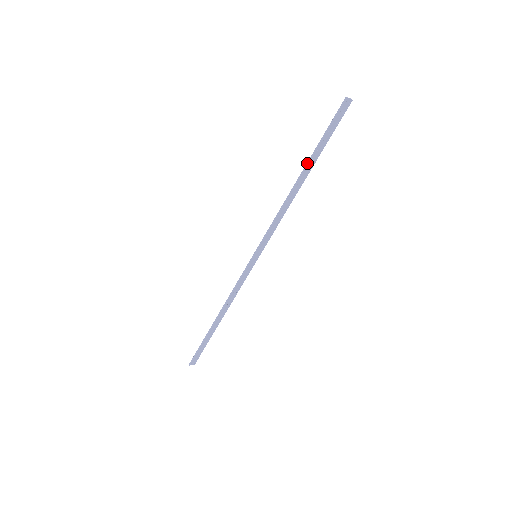
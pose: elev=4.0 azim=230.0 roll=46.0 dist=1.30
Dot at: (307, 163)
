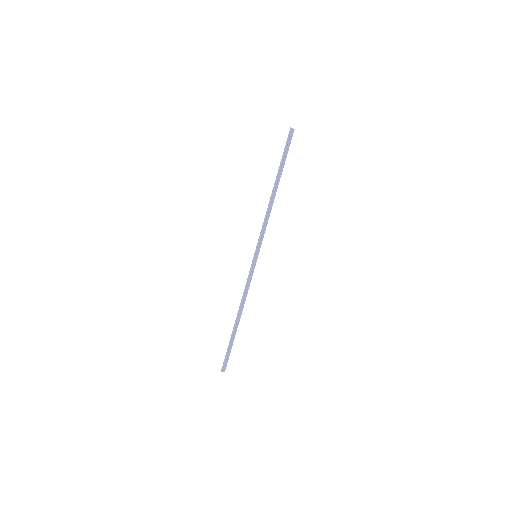
Dot at: (277, 176)
